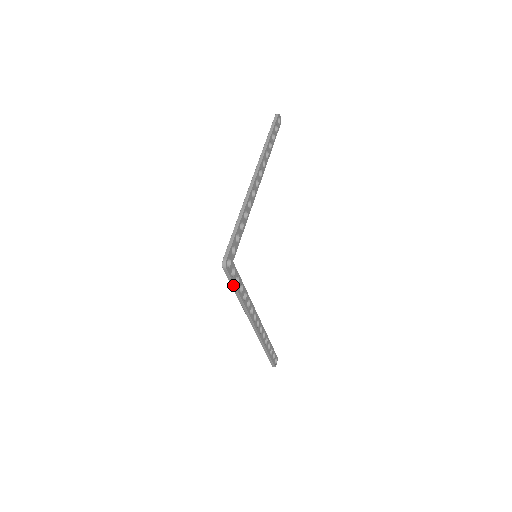
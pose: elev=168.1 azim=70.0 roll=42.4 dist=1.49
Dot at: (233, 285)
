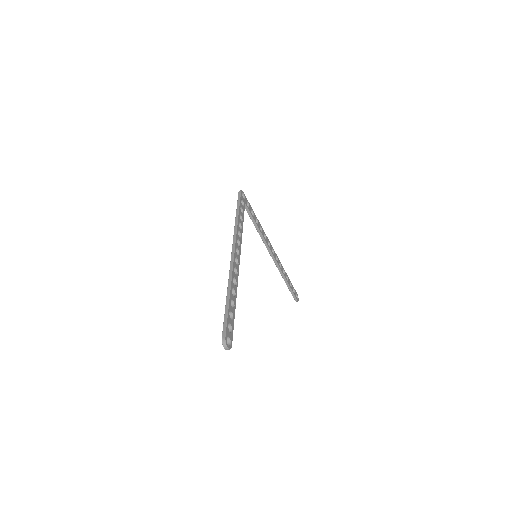
Dot at: (239, 204)
